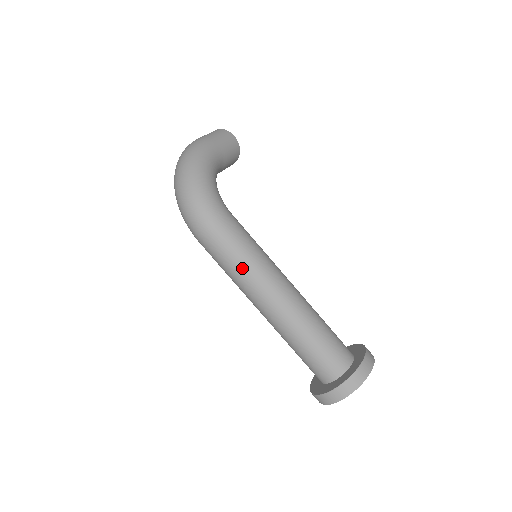
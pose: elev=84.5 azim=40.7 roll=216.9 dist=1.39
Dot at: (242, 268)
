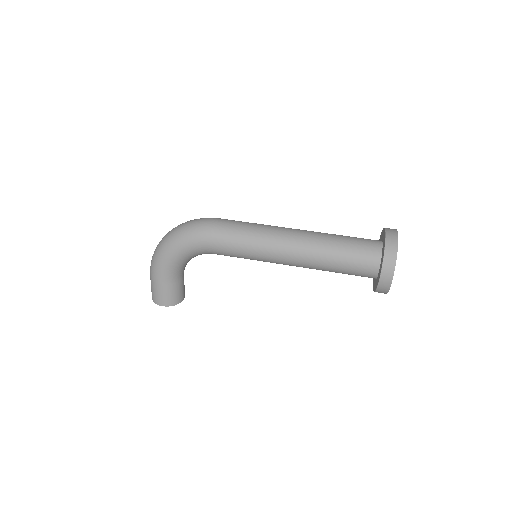
Dot at: occluded
